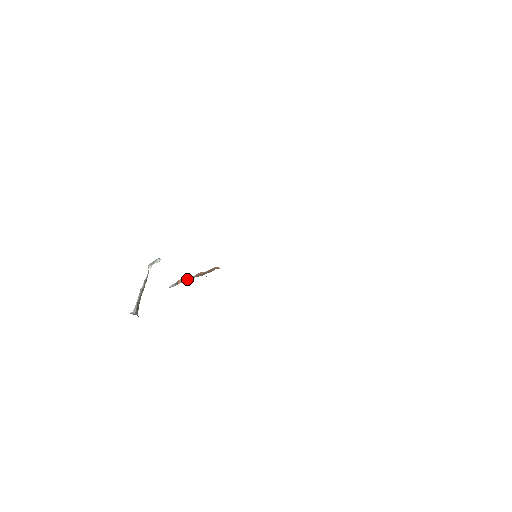
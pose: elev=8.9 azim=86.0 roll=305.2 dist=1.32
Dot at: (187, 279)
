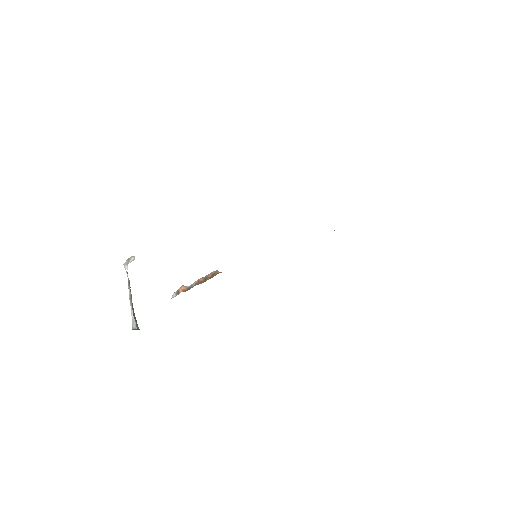
Dot at: (188, 287)
